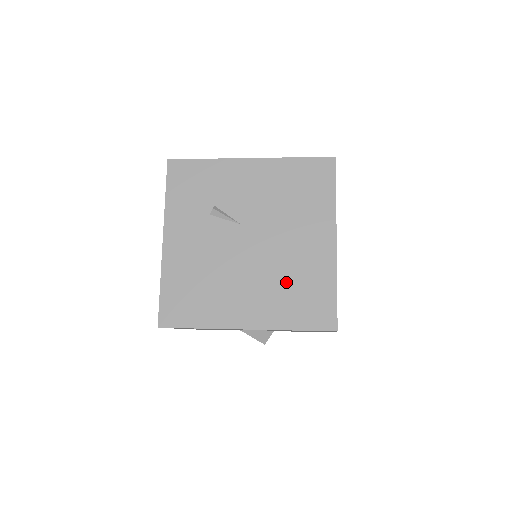
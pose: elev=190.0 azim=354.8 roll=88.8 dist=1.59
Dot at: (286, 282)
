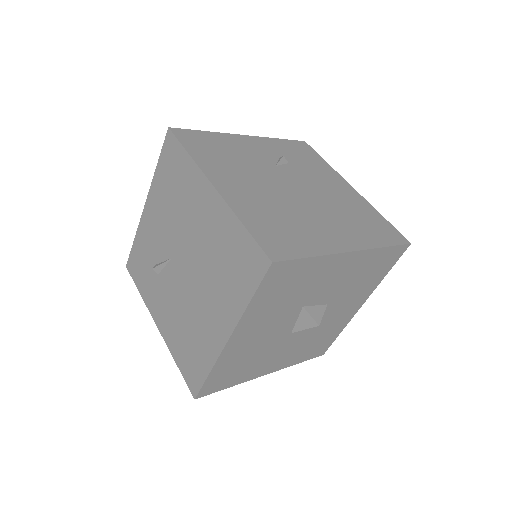
Dot at: (217, 266)
